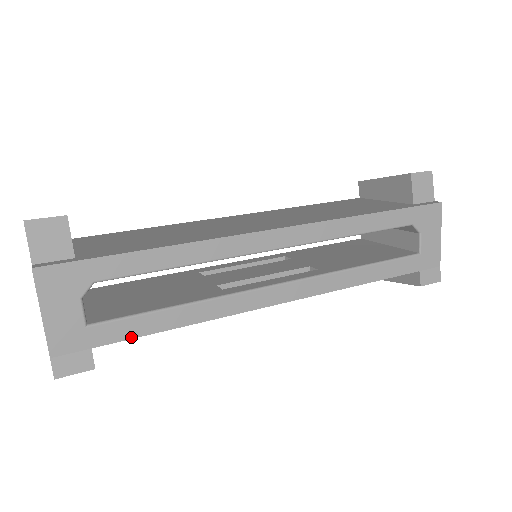
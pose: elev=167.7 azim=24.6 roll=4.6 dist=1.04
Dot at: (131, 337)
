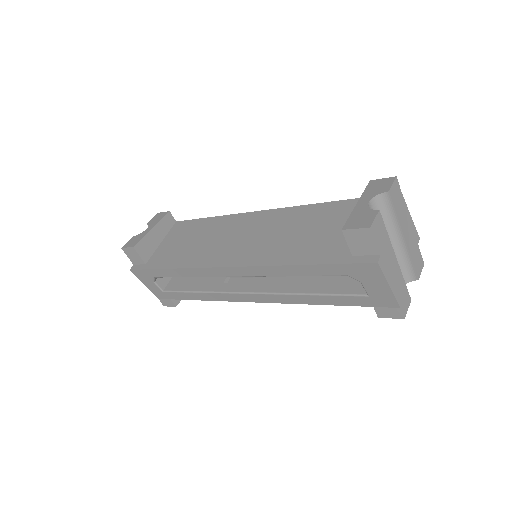
Dot at: (183, 299)
